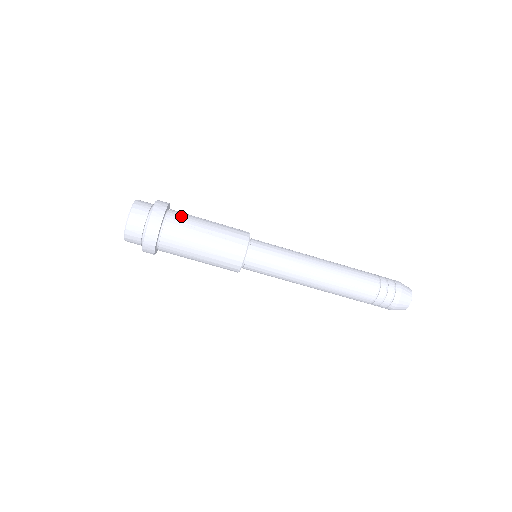
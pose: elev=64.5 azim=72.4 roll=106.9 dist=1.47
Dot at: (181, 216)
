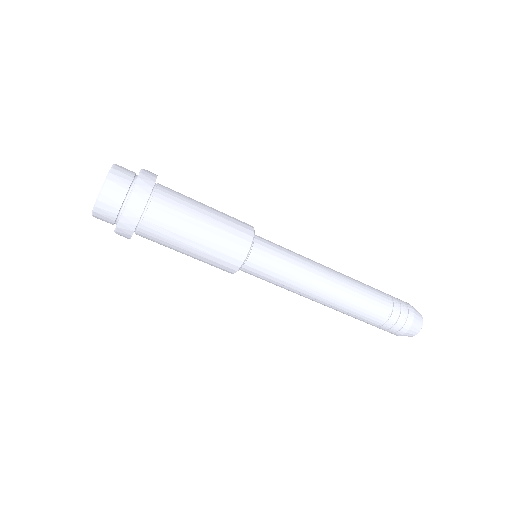
Dot at: (163, 218)
